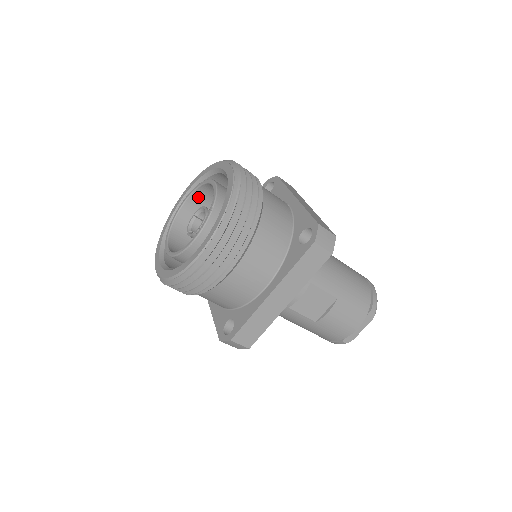
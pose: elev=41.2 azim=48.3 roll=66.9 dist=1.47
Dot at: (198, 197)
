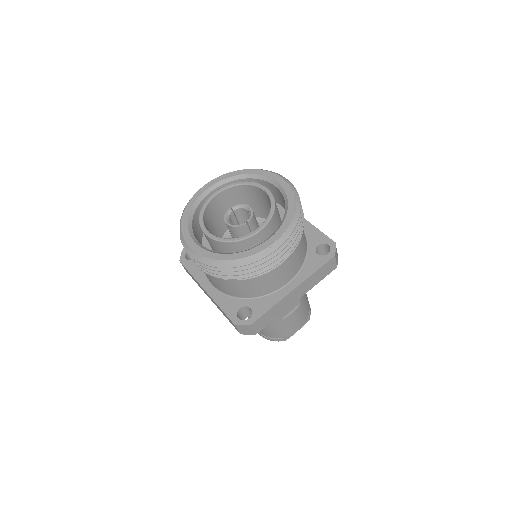
Dot at: (229, 193)
